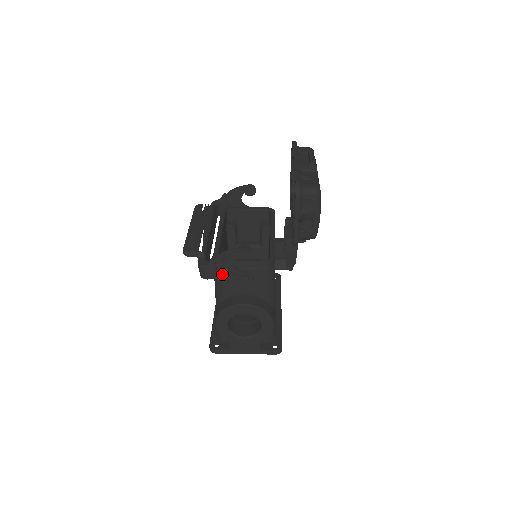
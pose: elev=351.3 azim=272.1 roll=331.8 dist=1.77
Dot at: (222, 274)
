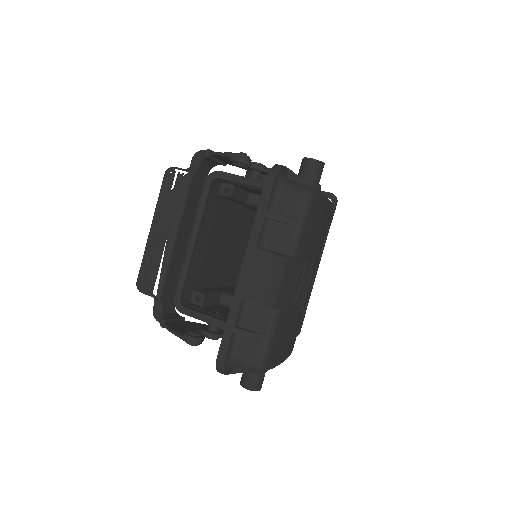
Dot at: occluded
